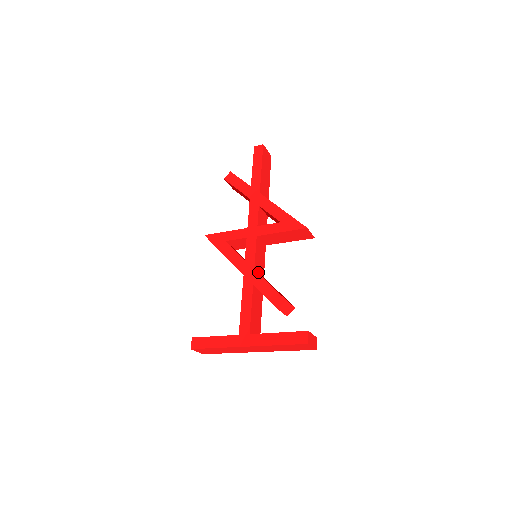
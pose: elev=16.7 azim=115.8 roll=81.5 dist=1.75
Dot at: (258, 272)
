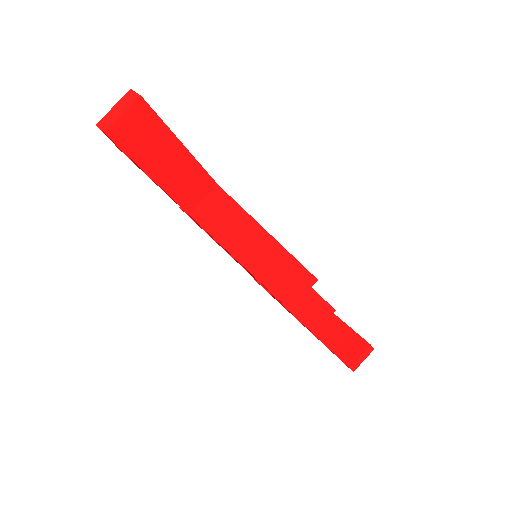
Dot at: occluded
